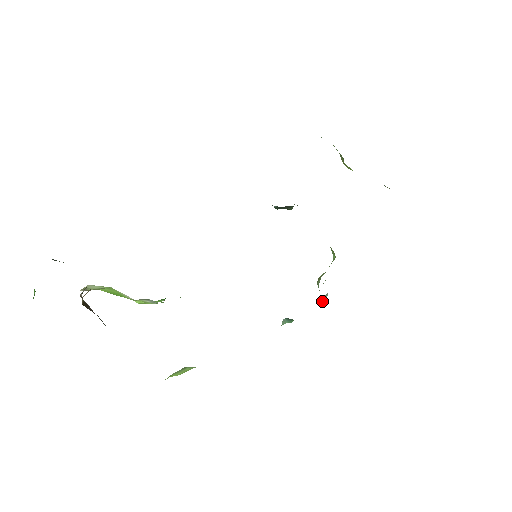
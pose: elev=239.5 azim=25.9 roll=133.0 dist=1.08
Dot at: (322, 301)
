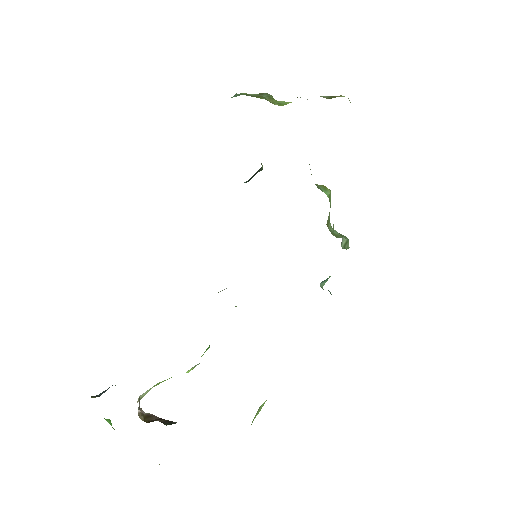
Dot at: (343, 245)
